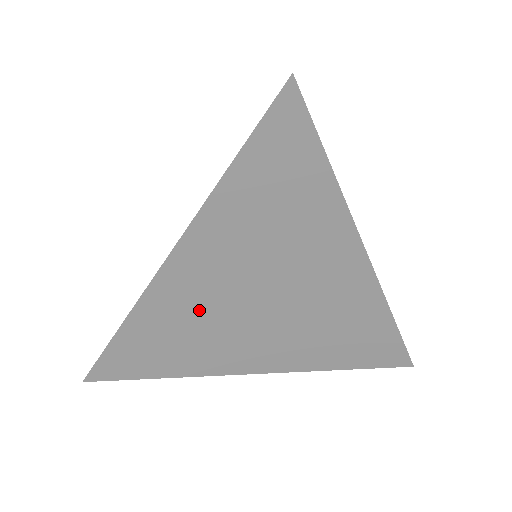
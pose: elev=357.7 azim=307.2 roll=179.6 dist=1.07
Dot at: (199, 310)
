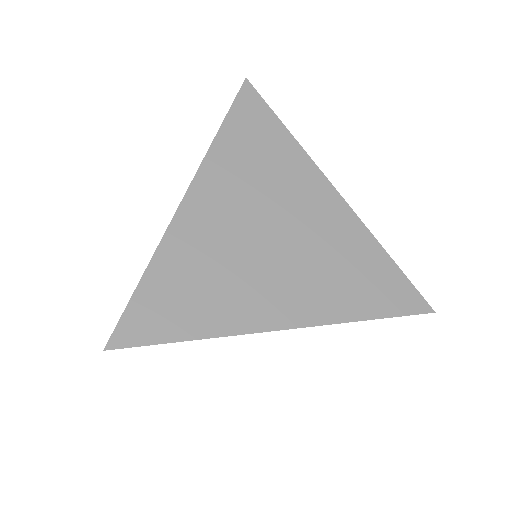
Dot at: occluded
